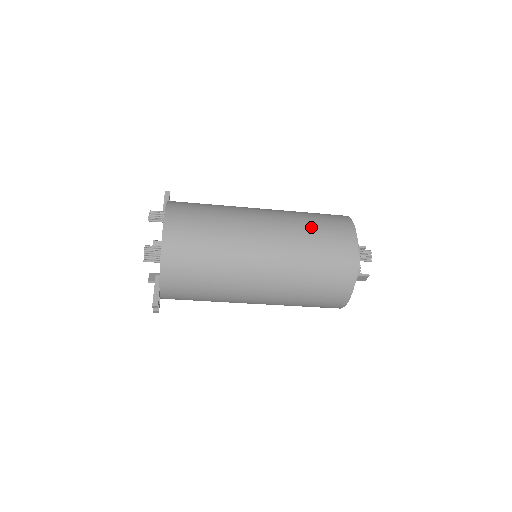
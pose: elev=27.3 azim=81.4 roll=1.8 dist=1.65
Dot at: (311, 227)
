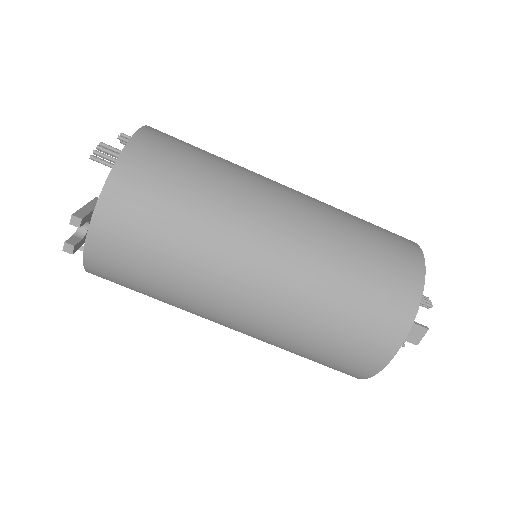
Dot at: occluded
